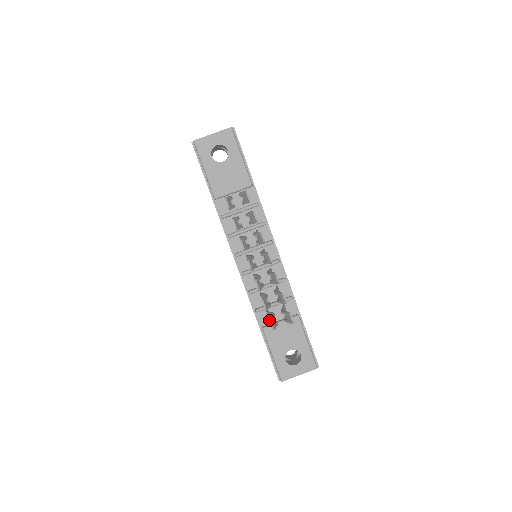
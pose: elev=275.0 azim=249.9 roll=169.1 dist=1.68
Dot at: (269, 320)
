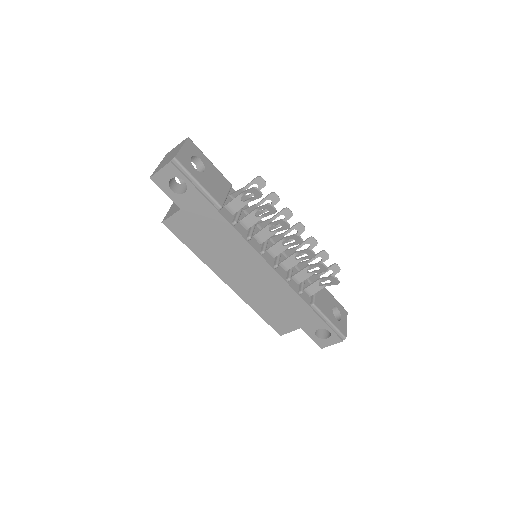
Dot at: (333, 277)
